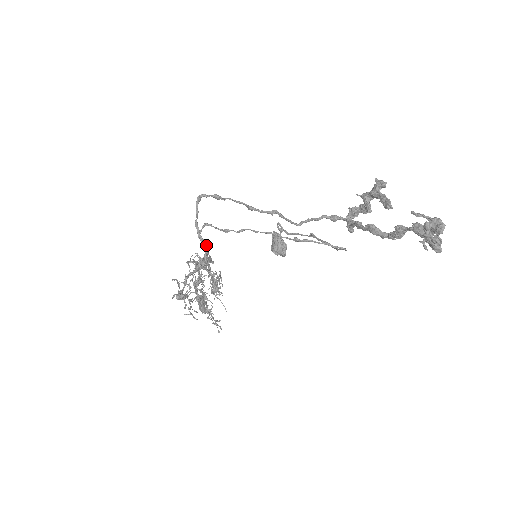
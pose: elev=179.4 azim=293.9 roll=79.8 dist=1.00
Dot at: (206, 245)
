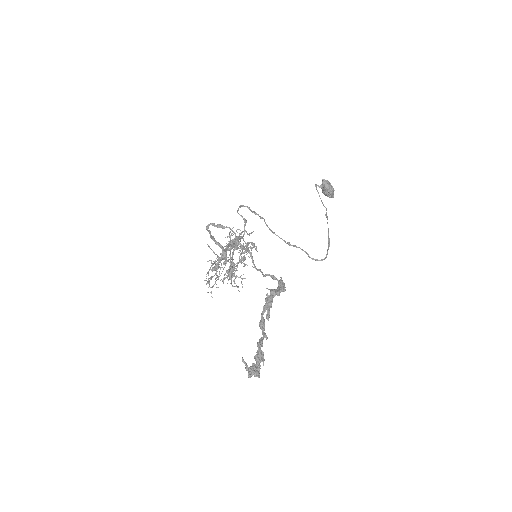
Dot at: (222, 248)
